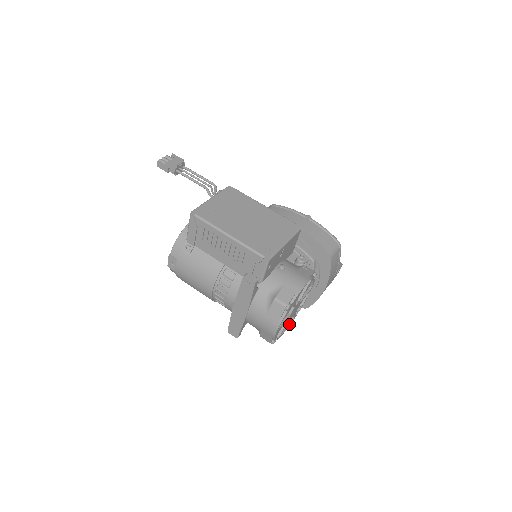
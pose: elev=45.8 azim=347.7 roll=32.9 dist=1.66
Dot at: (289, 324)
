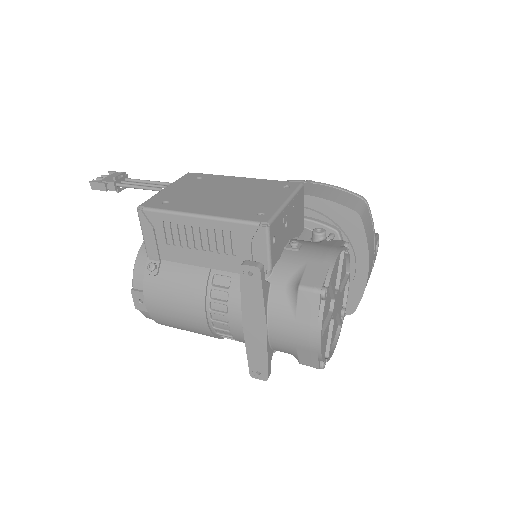
Dot at: (337, 337)
